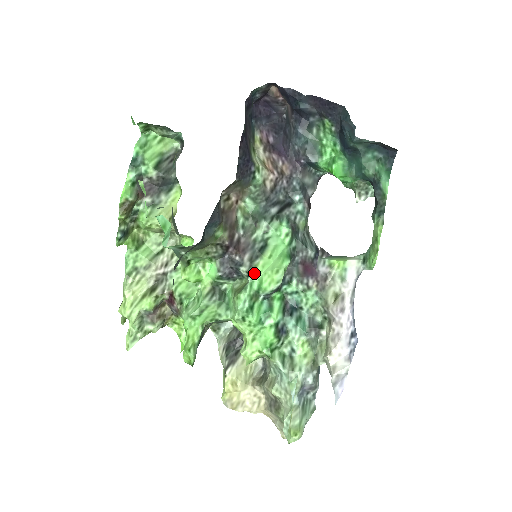
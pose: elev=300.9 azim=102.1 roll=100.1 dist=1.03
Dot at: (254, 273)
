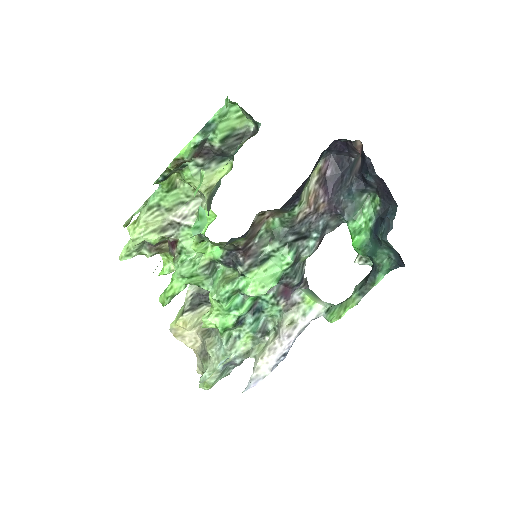
Dot at: (246, 276)
